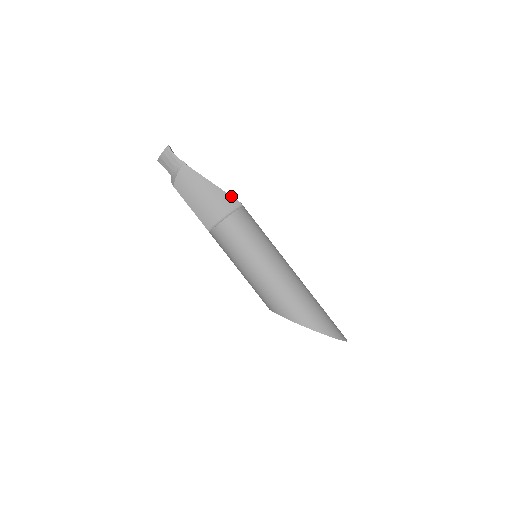
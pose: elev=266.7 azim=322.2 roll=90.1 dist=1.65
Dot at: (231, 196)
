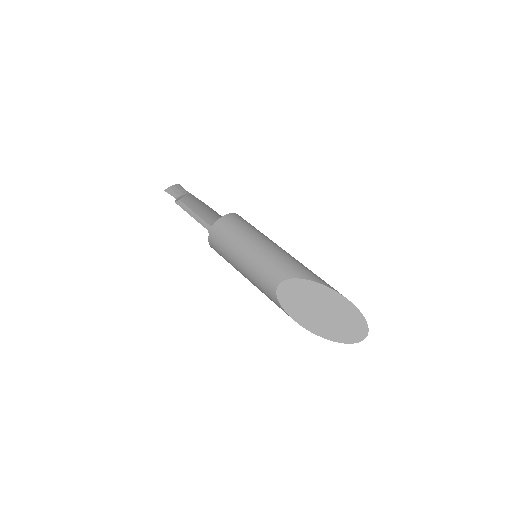
Dot at: occluded
